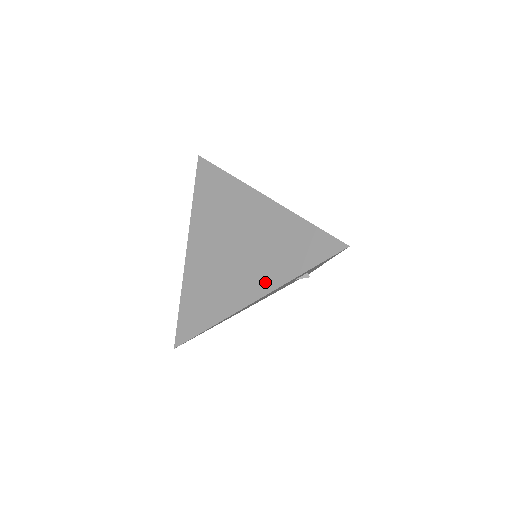
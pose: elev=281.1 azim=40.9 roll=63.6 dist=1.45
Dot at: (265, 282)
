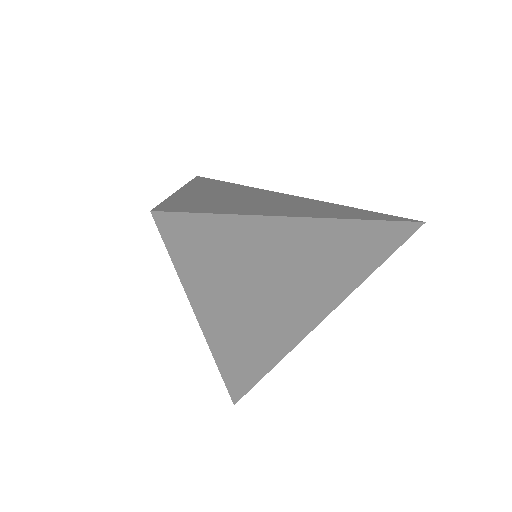
Dot at: (336, 297)
